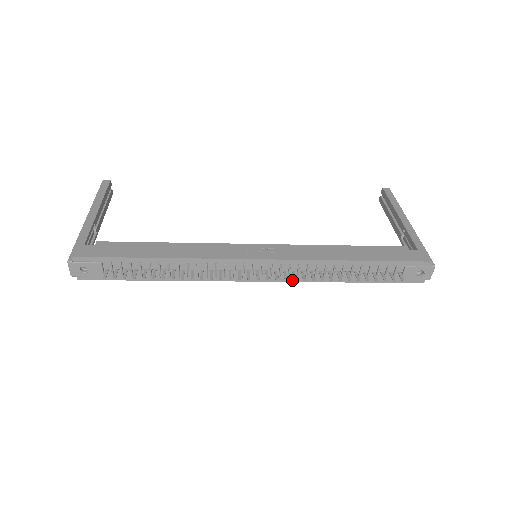
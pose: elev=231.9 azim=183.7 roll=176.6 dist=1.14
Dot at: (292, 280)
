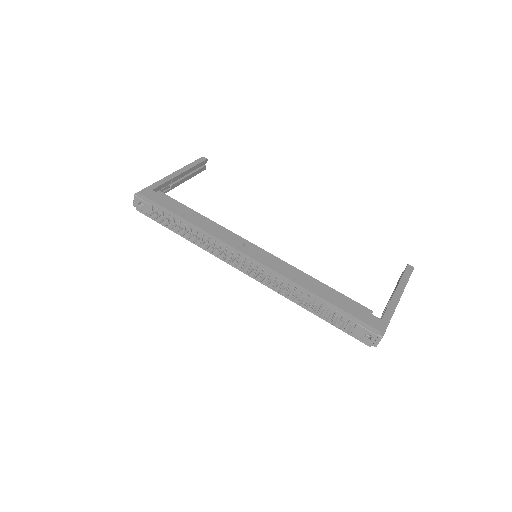
Dot at: (269, 286)
